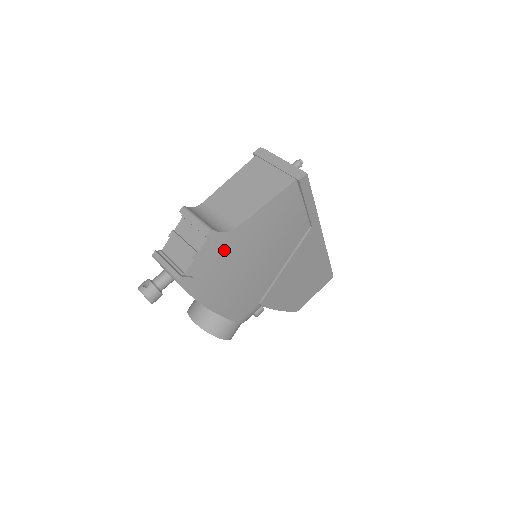
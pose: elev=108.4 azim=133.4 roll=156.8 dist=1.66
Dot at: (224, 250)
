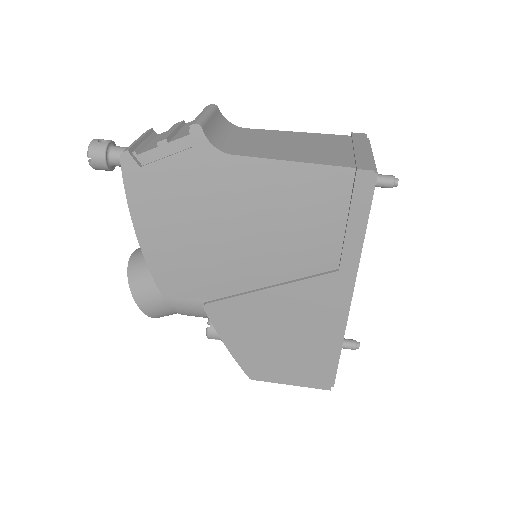
Dot at: (199, 171)
